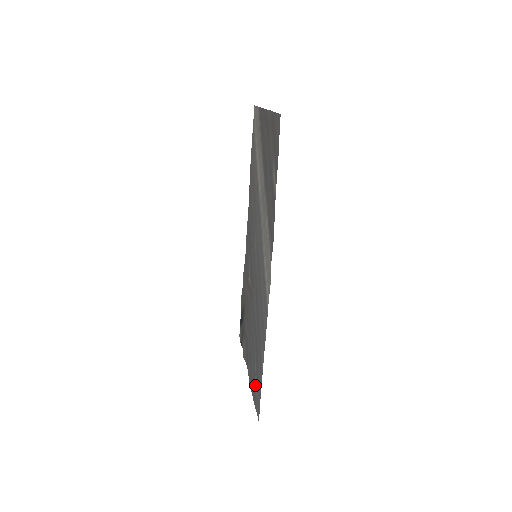
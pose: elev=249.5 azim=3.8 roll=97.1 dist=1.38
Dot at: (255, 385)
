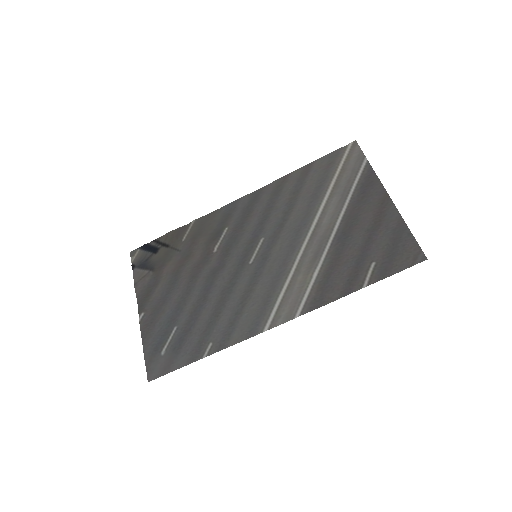
Dot at: (162, 346)
